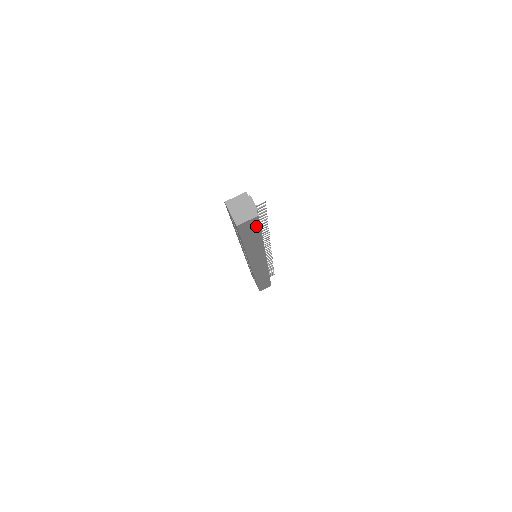
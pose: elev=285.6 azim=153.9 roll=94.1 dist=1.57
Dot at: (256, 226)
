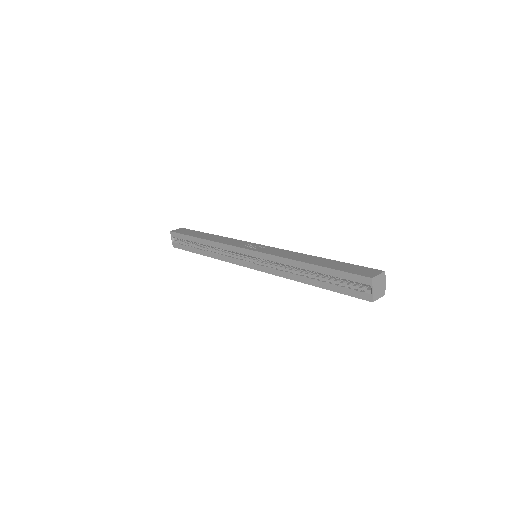
Dot at: occluded
